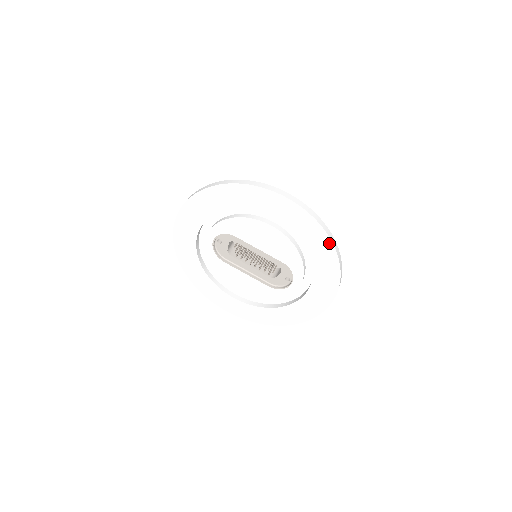
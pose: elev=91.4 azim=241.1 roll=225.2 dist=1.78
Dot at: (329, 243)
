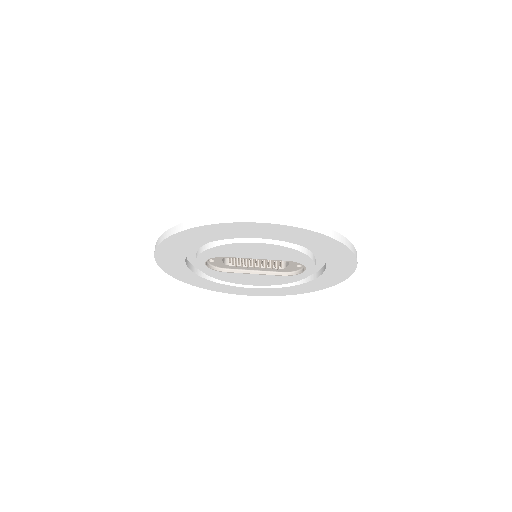
Dot at: (331, 240)
